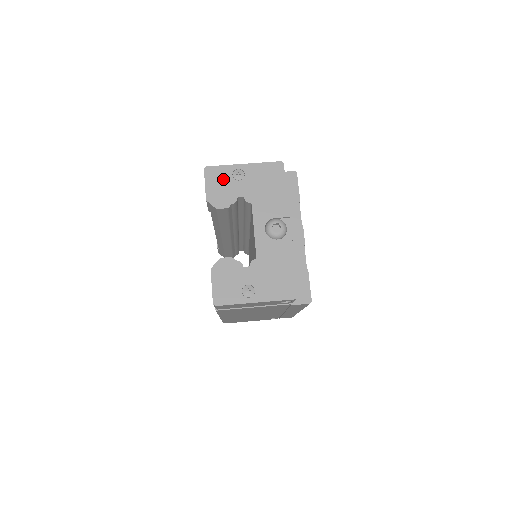
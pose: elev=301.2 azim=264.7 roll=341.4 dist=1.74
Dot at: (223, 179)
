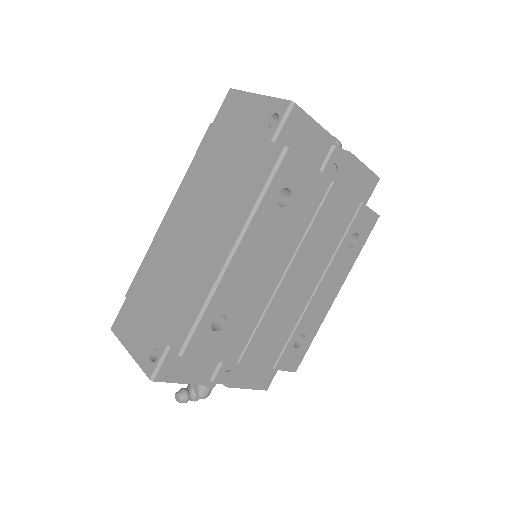
Dot at: occluded
